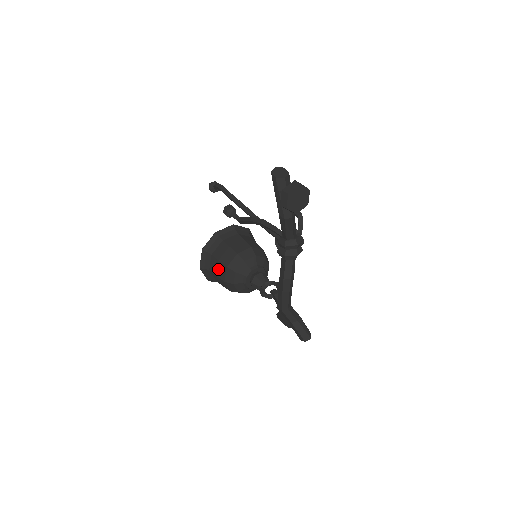
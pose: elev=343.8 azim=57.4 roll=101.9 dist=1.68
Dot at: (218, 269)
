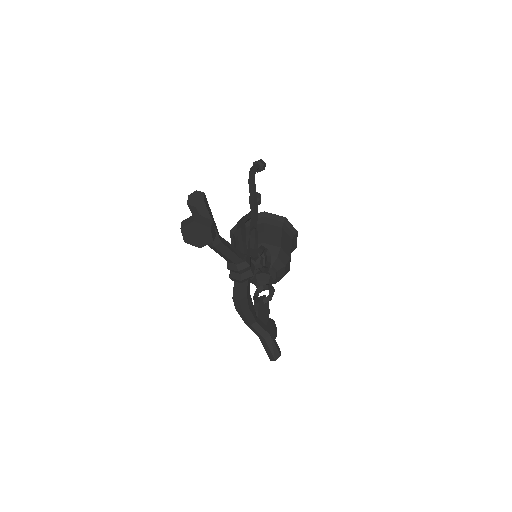
Dot at: occluded
